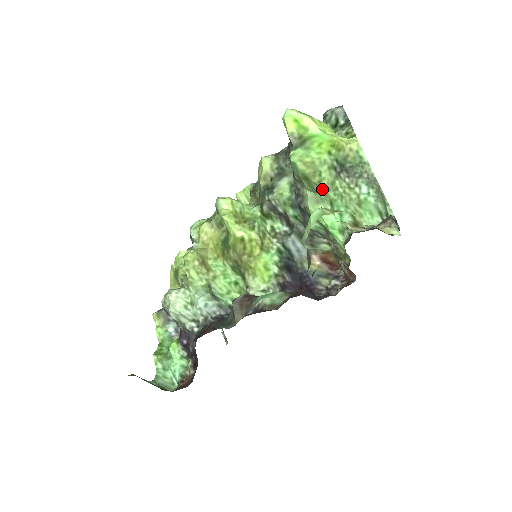
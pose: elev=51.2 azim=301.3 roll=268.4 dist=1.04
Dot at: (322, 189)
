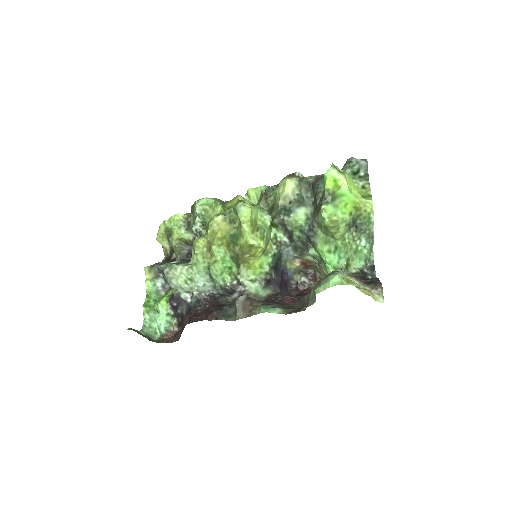
Dot at: (334, 237)
